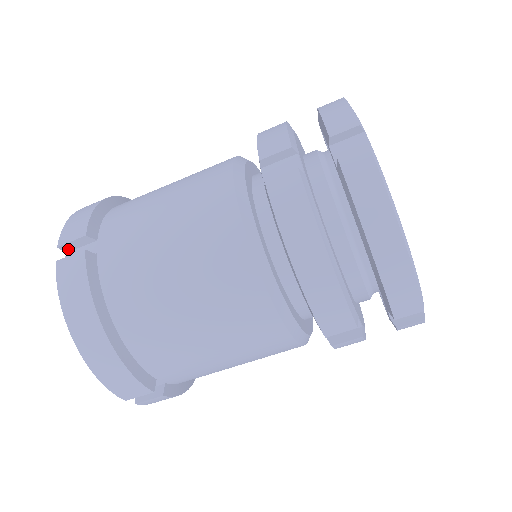
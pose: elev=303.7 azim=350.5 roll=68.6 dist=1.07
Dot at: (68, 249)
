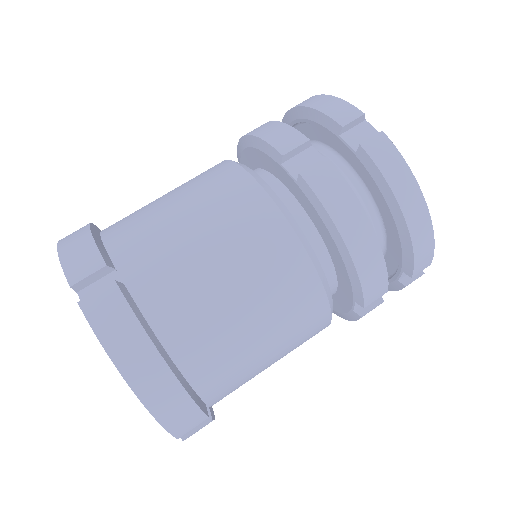
Dot at: (81, 287)
